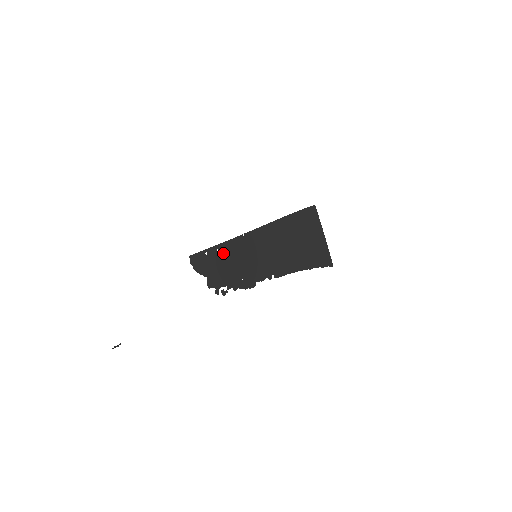
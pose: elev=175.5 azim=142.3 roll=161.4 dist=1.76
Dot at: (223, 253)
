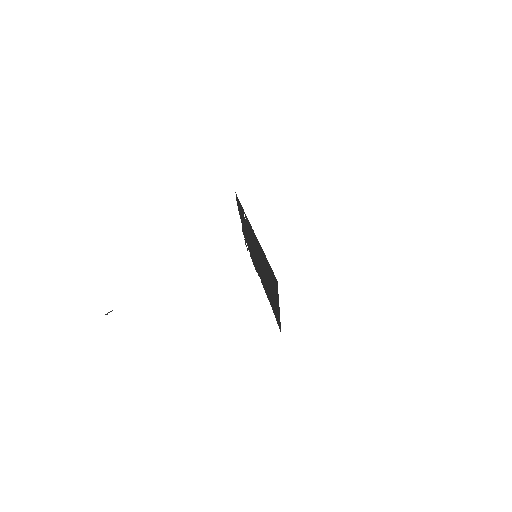
Dot at: (246, 222)
